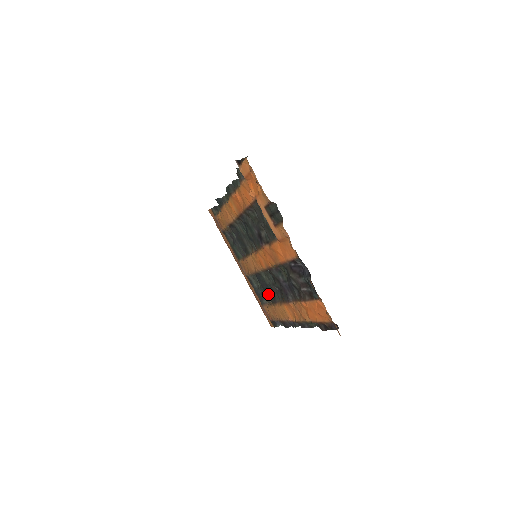
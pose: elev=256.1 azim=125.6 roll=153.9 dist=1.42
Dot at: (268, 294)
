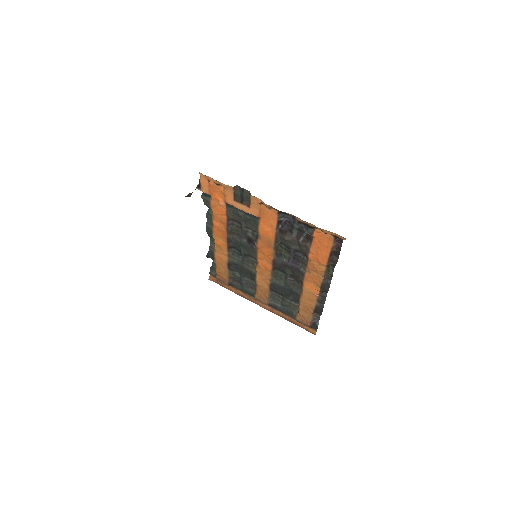
Dot at: (290, 297)
